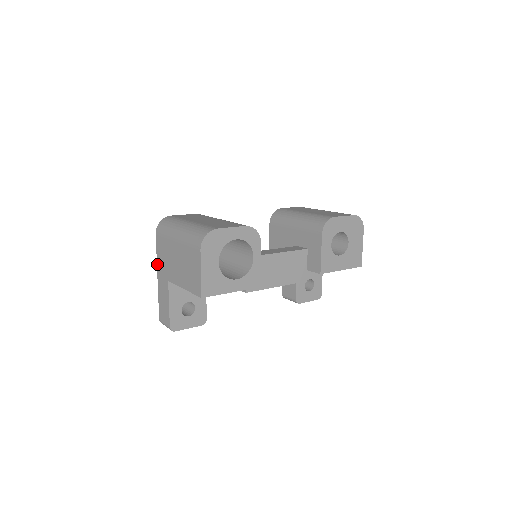
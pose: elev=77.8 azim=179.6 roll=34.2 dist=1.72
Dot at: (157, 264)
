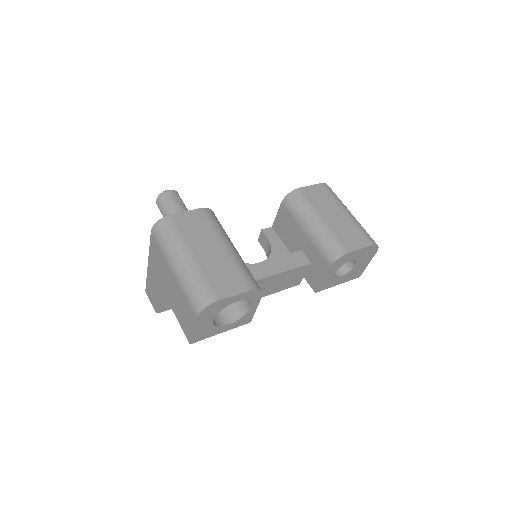
Dot at: (149, 255)
